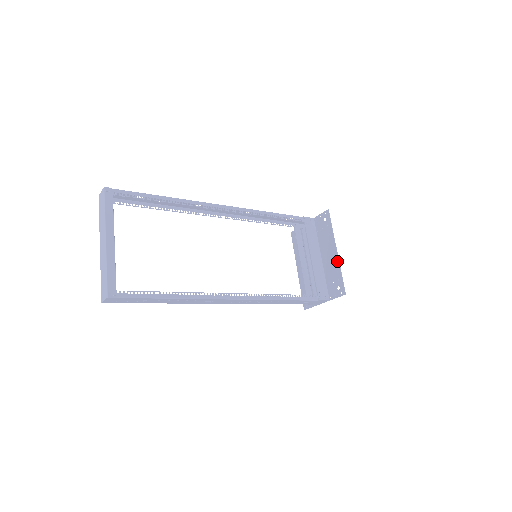
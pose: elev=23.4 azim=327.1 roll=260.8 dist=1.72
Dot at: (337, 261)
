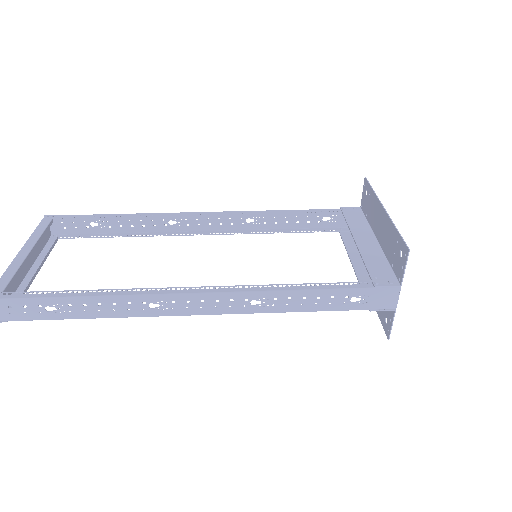
Dot at: (388, 220)
